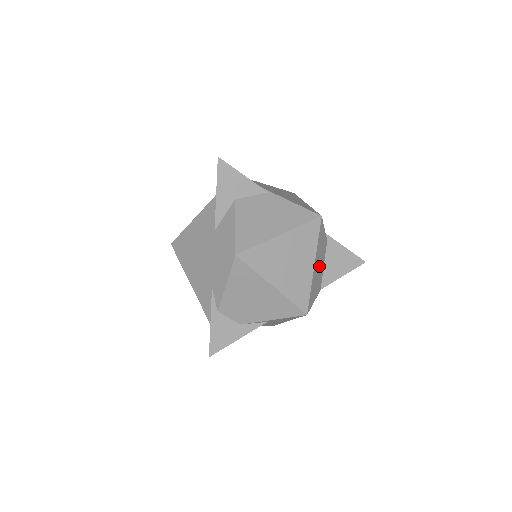
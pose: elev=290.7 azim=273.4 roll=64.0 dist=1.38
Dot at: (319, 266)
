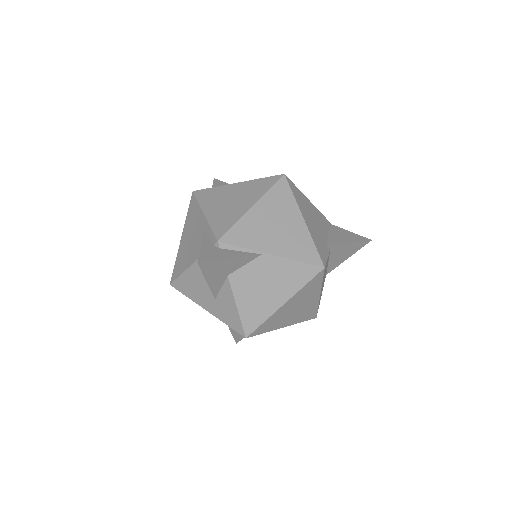
Dot at: (324, 278)
